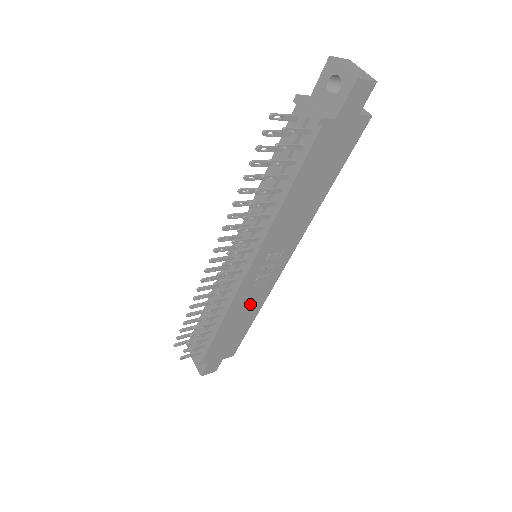
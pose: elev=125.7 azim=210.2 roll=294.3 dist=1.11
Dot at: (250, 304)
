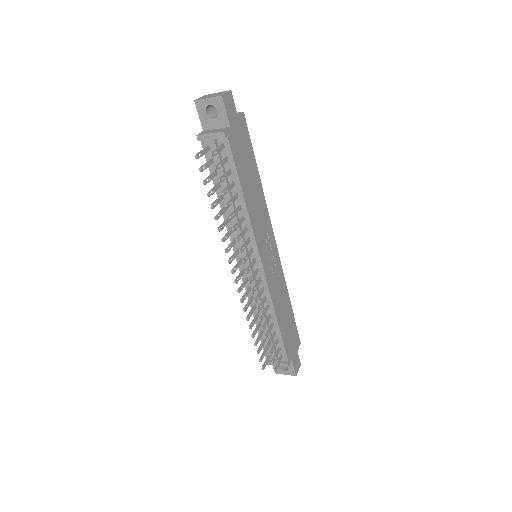
Dot at: (280, 291)
